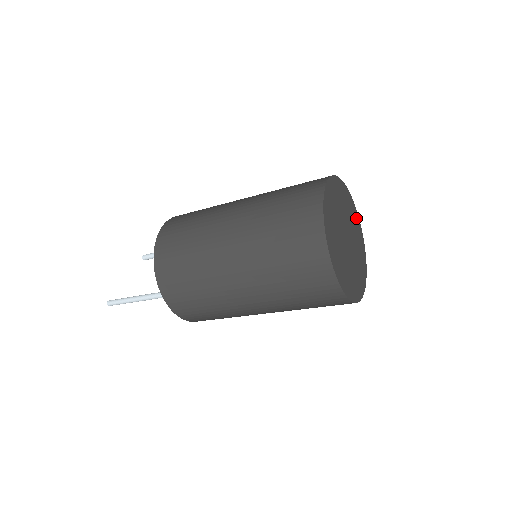
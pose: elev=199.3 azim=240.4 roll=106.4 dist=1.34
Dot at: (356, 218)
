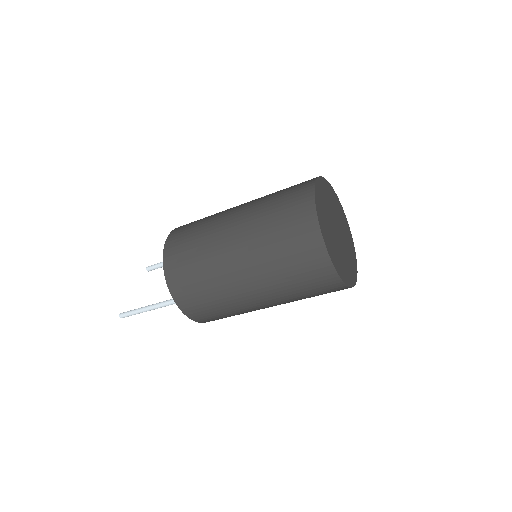
Dot at: (341, 211)
